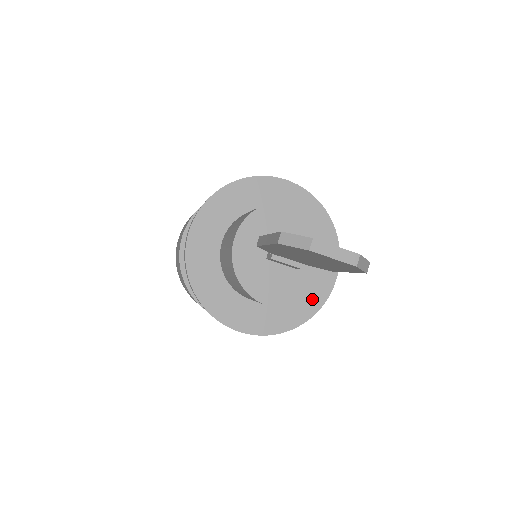
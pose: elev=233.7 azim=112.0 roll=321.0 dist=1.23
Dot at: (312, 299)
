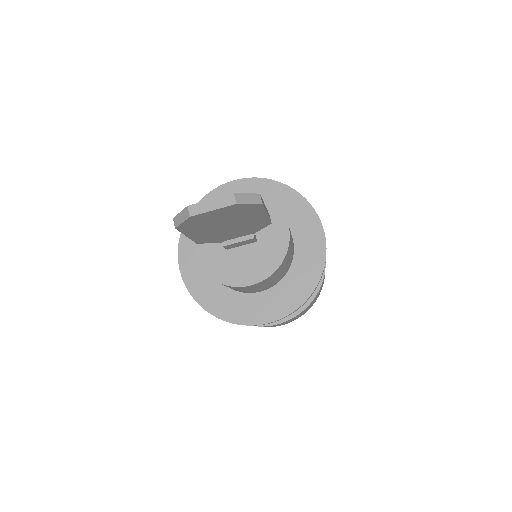
Dot at: (312, 260)
